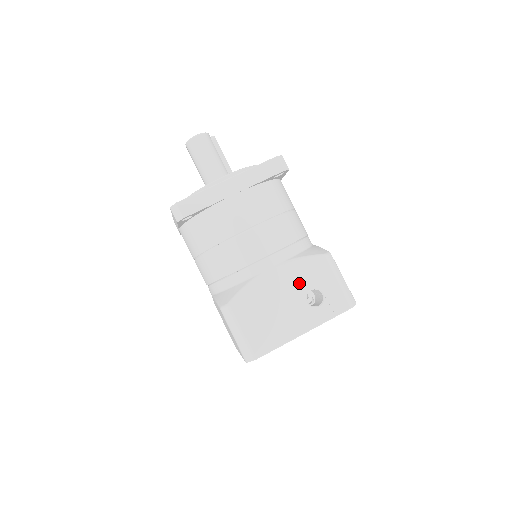
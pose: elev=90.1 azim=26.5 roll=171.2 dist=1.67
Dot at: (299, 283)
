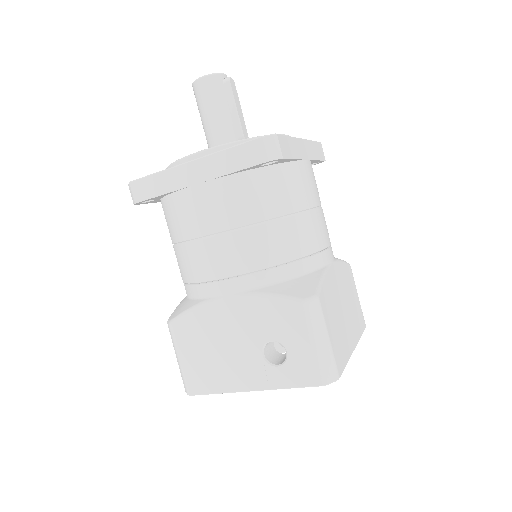
Dot at: (257, 327)
